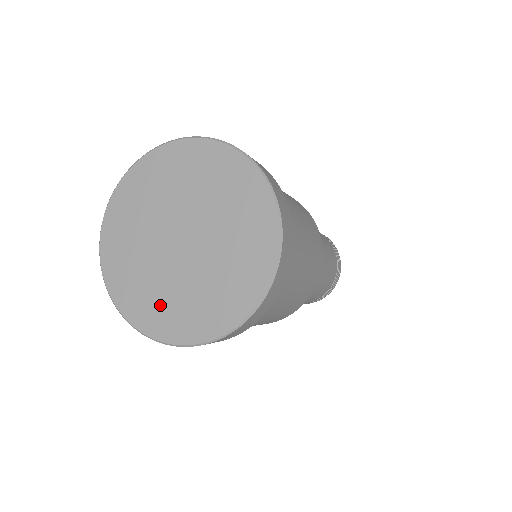
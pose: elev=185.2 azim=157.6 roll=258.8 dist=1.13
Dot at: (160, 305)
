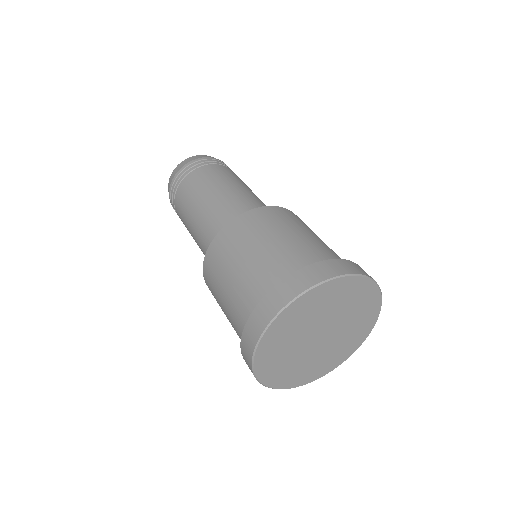
Dot at: (301, 372)
